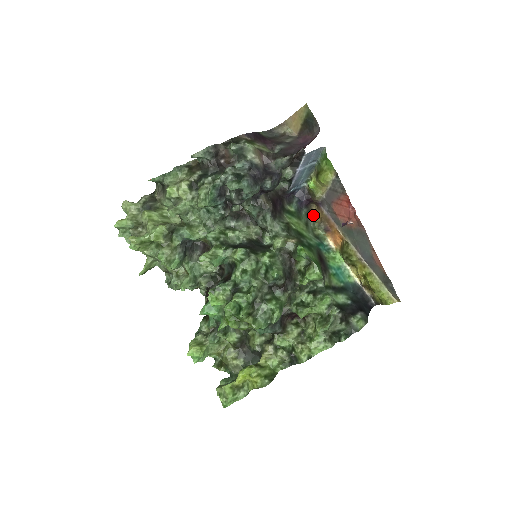
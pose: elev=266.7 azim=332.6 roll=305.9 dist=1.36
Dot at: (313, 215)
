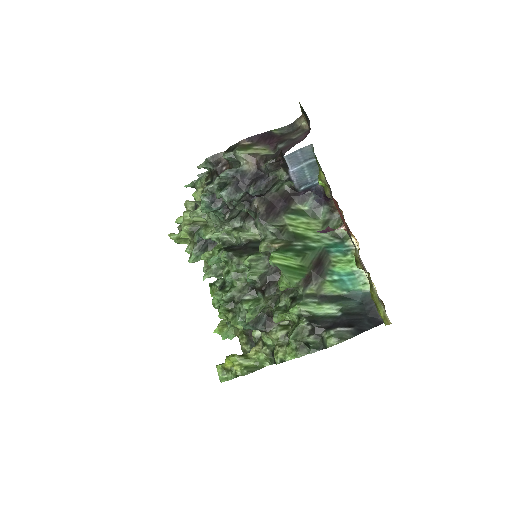
Dot at: occluded
